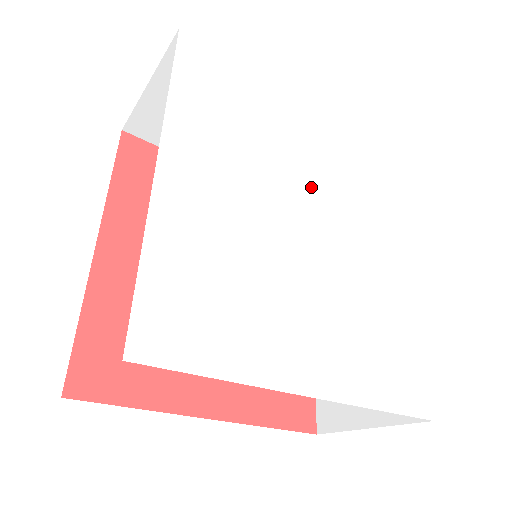
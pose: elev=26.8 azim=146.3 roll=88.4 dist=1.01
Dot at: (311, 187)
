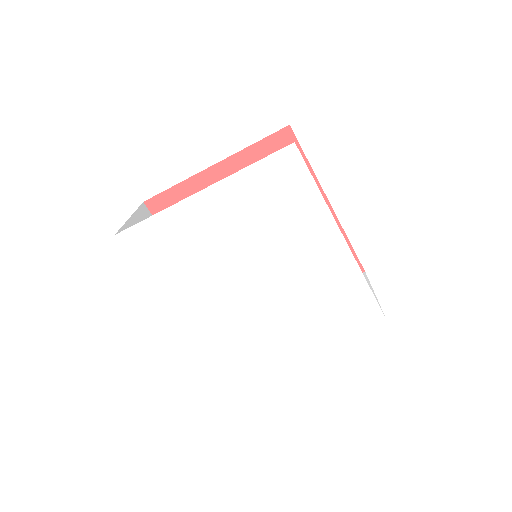
Dot at: (245, 251)
